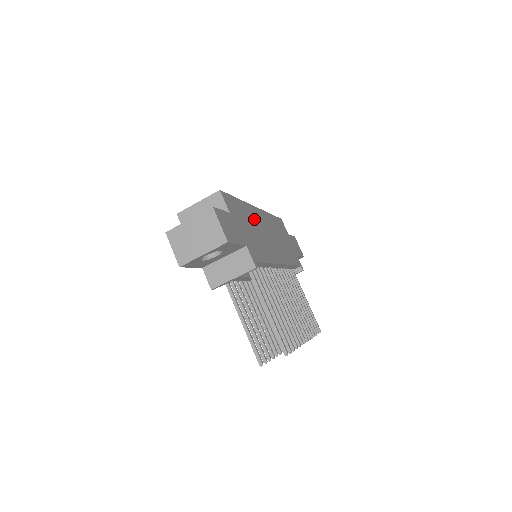
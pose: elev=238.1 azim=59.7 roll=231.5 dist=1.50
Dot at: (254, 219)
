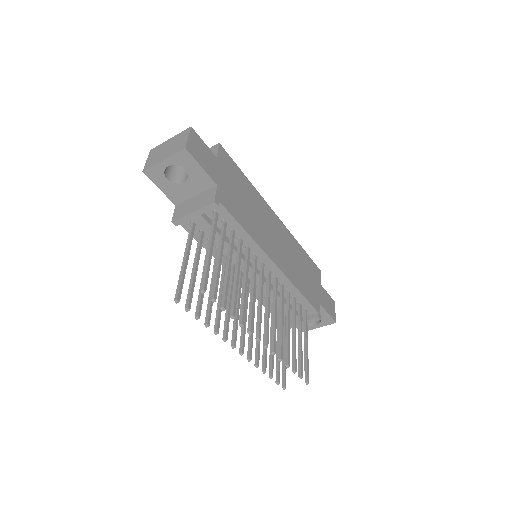
Dot at: (259, 207)
